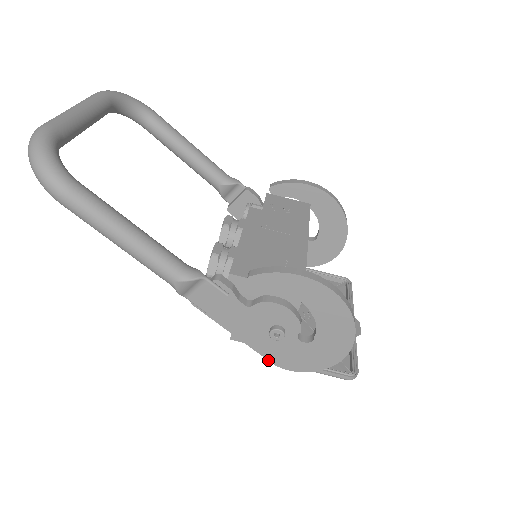
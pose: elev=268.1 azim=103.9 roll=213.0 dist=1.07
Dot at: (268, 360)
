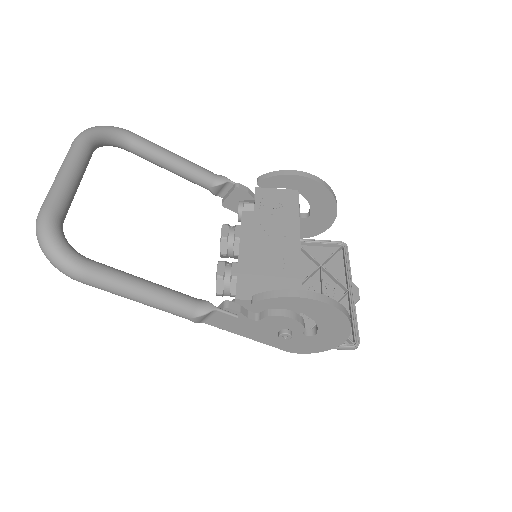
Dot at: occluded
